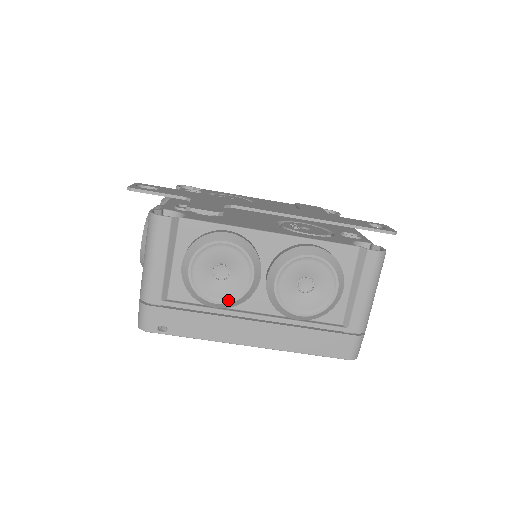
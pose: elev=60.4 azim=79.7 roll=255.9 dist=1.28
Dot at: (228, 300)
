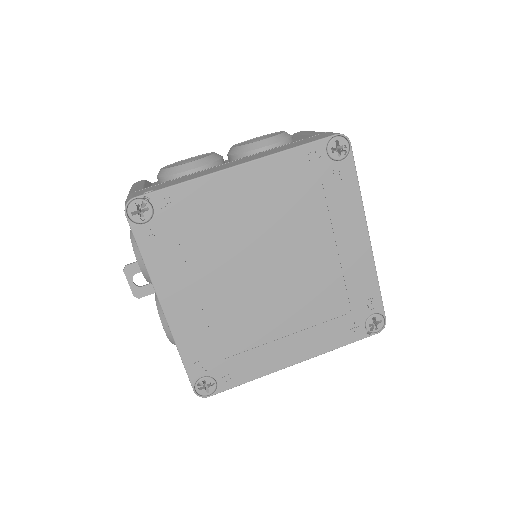
Dot at: (199, 159)
